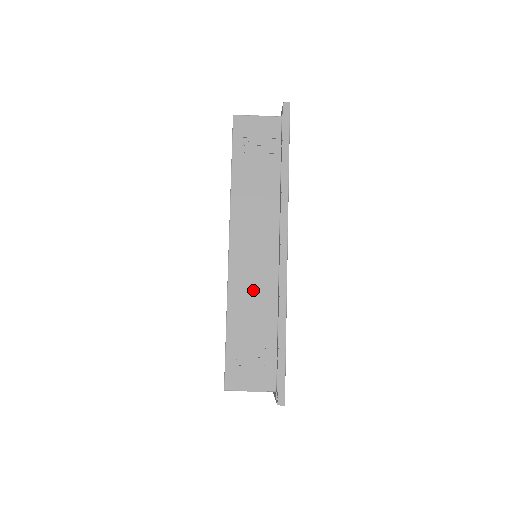
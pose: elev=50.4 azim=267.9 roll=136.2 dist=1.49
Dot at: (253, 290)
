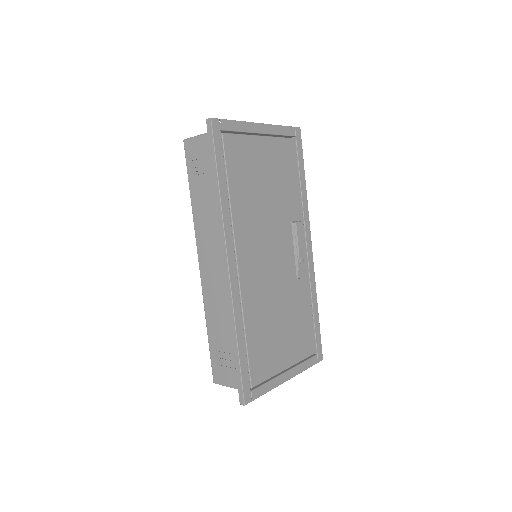
Dot at: (218, 302)
